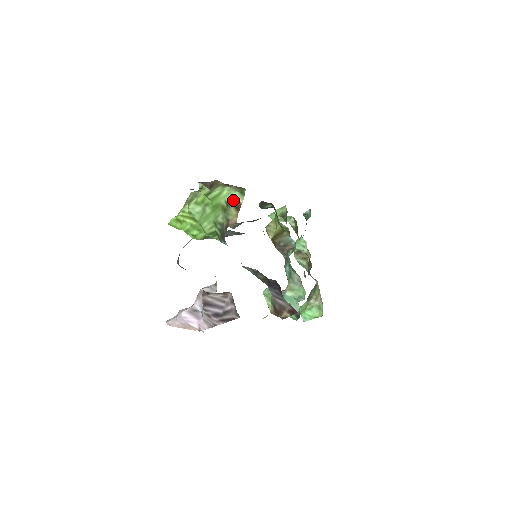
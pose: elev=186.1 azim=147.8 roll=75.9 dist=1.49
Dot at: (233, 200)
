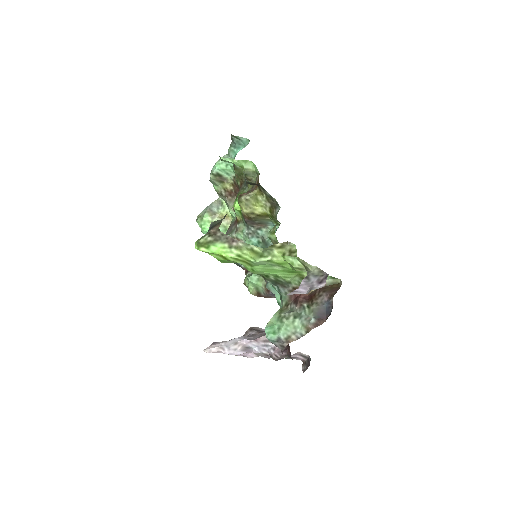
Dot at: occluded
